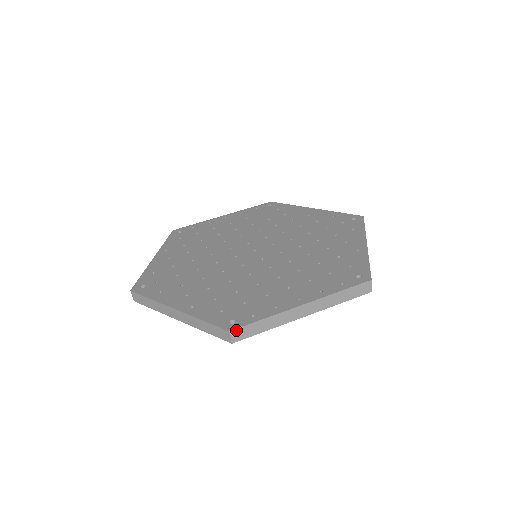
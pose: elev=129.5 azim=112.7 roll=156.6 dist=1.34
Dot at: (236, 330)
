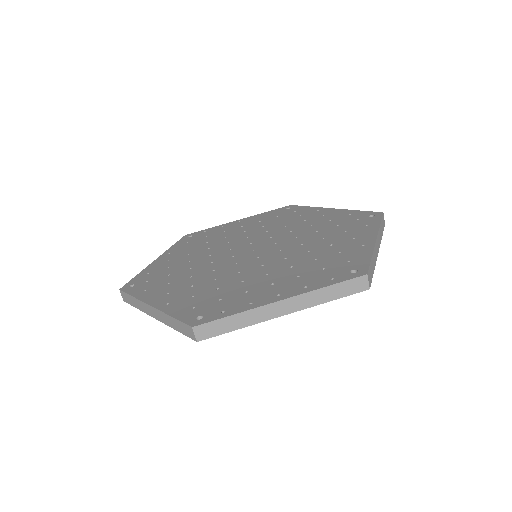
Dot at: (200, 326)
